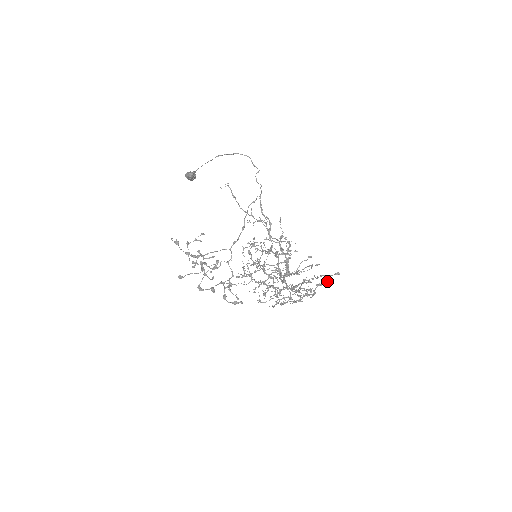
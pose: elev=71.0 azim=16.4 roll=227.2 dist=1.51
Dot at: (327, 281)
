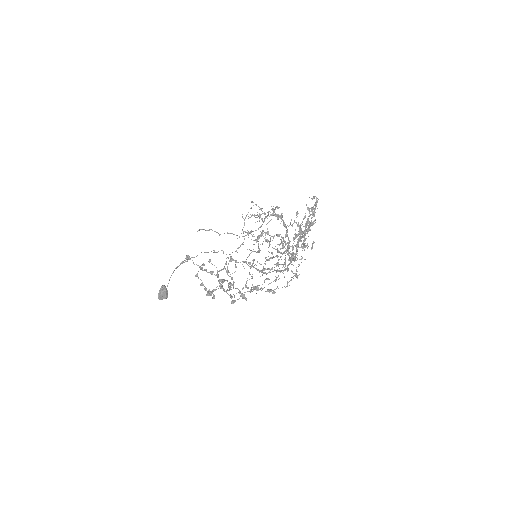
Dot at: (313, 197)
